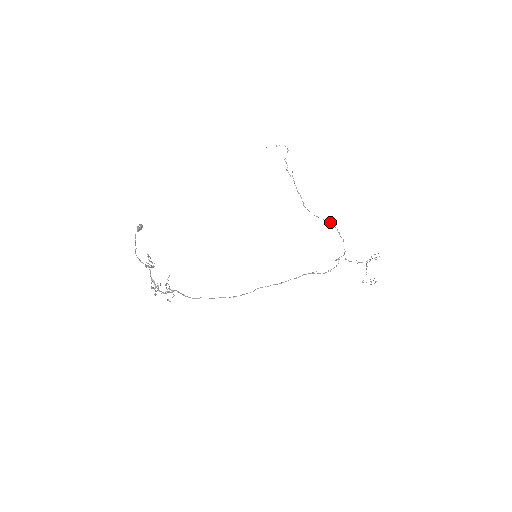
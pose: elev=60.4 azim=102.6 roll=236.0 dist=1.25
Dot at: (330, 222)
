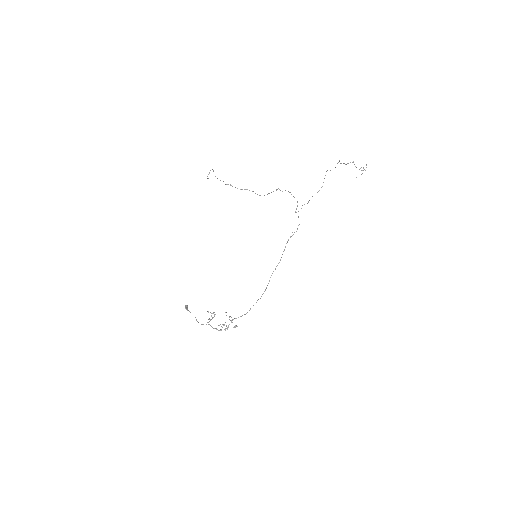
Dot at: occluded
